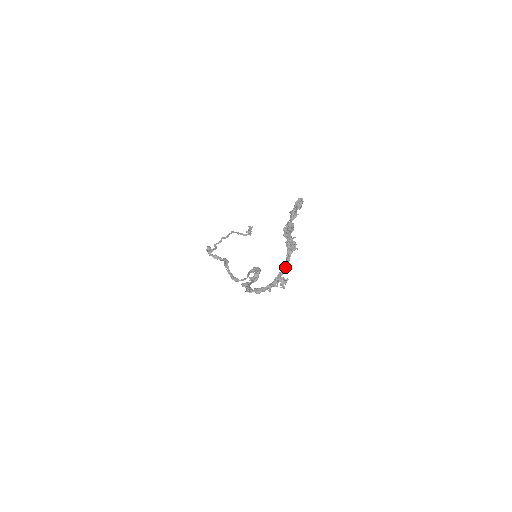
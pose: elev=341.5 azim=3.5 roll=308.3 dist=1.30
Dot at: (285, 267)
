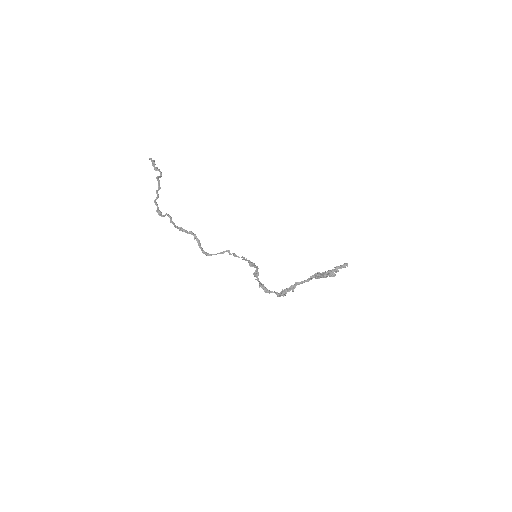
Dot at: occluded
